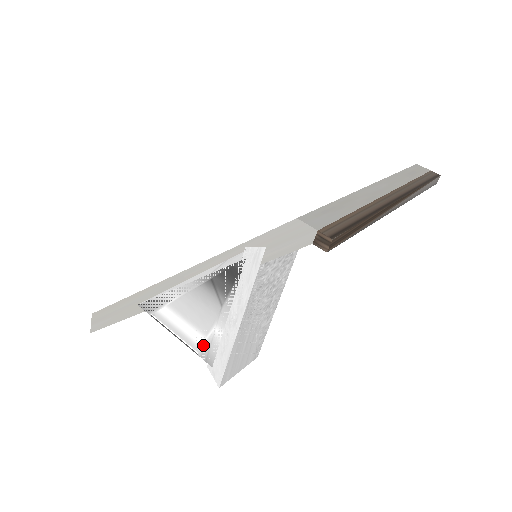
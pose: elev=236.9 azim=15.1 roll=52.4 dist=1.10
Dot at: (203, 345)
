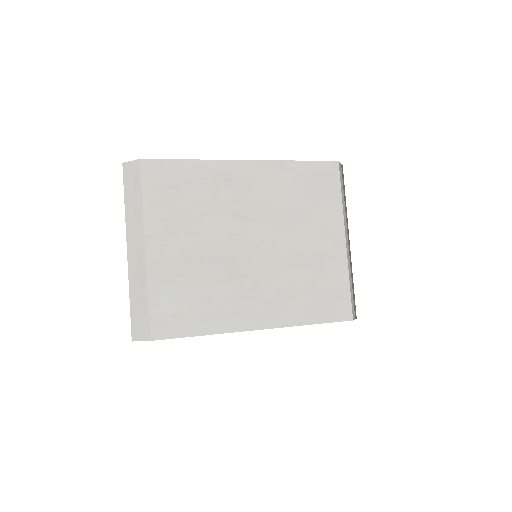
Dot at: occluded
